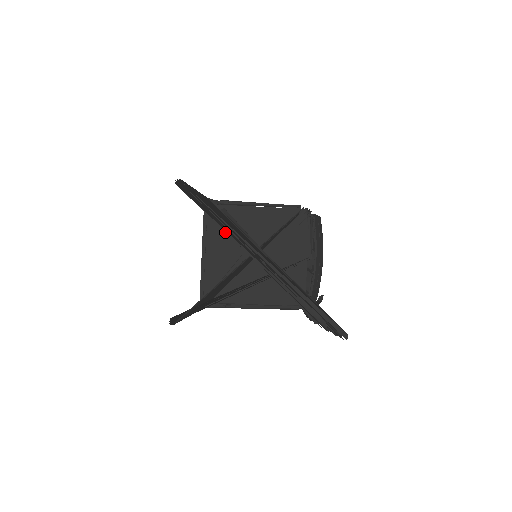
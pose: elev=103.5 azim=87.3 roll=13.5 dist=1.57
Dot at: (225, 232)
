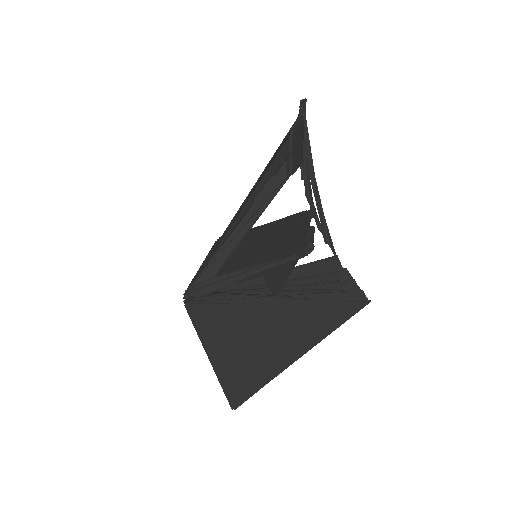
Dot at: occluded
